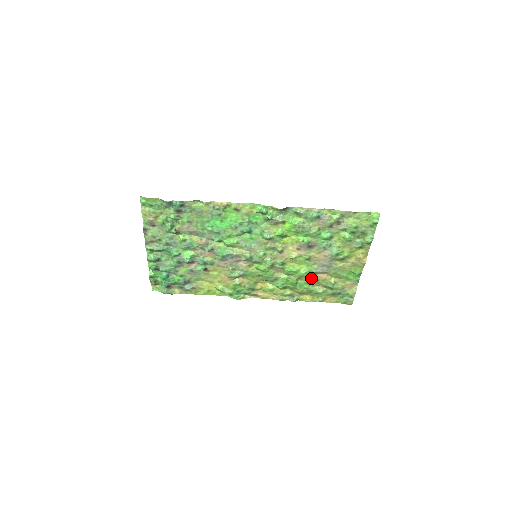
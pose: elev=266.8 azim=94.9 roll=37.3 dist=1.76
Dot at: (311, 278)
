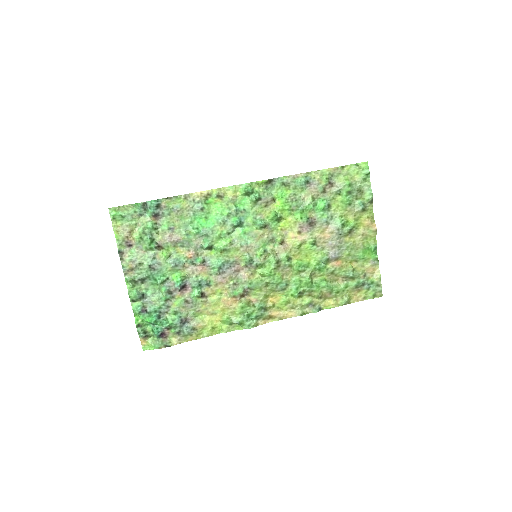
Dot at: (325, 270)
